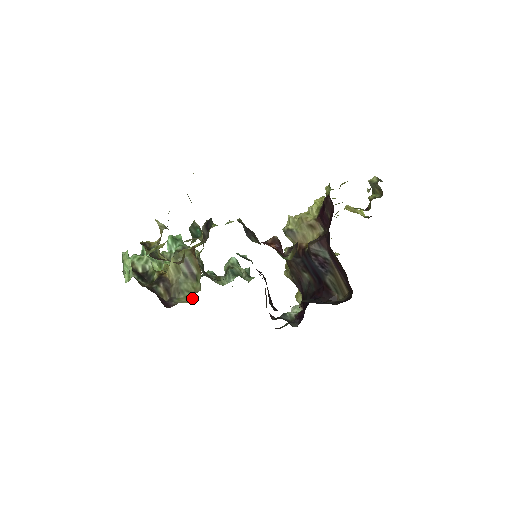
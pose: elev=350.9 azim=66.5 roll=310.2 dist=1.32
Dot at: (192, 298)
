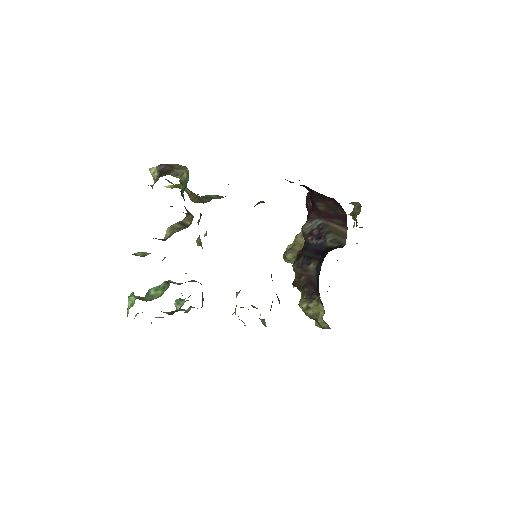
Dot at: occluded
